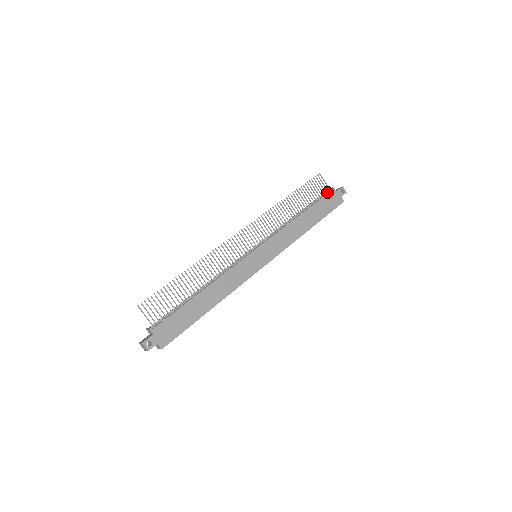
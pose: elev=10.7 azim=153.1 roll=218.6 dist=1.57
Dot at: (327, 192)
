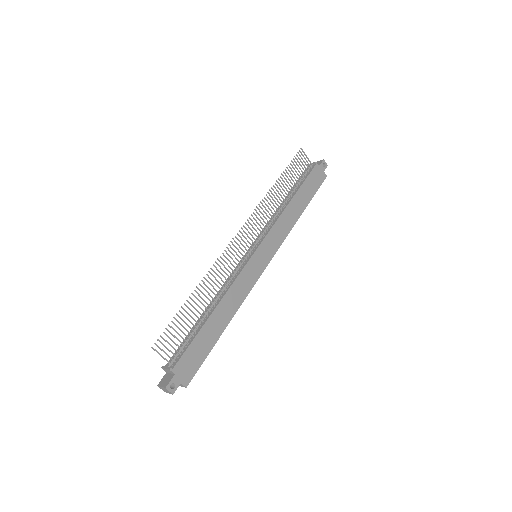
Dot at: (310, 168)
